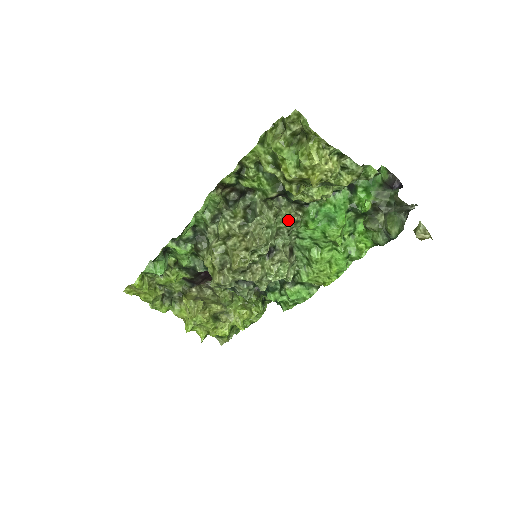
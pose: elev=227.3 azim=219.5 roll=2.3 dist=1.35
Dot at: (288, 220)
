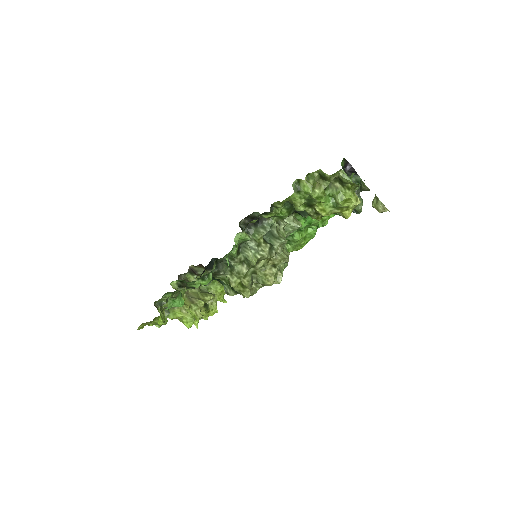
Dot at: (293, 228)
